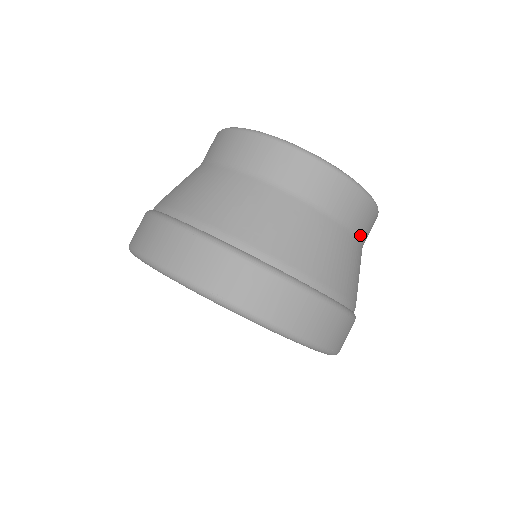
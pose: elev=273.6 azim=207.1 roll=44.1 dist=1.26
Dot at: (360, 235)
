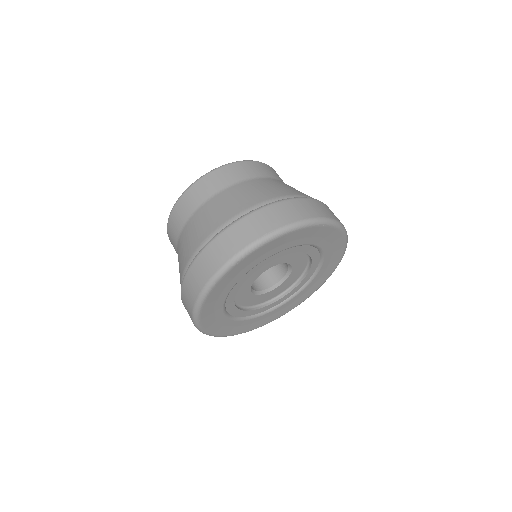
Dot at: occluded
